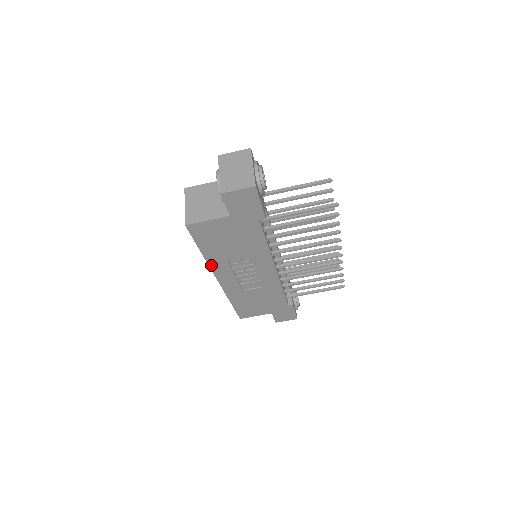
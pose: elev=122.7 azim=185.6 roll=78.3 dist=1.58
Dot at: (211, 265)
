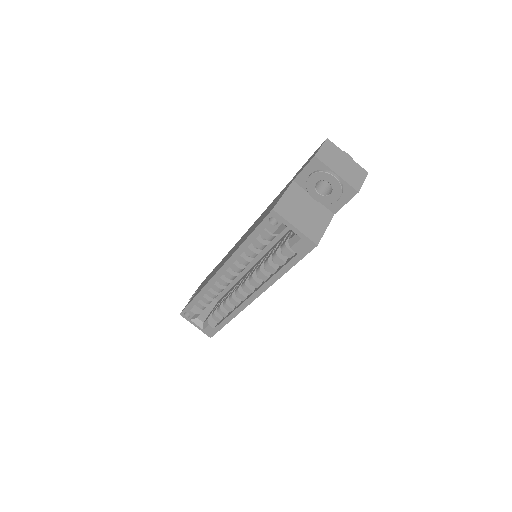
Dot at: (272, 284)
